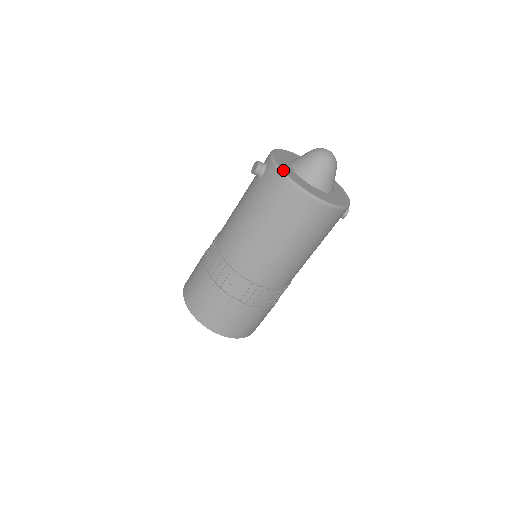
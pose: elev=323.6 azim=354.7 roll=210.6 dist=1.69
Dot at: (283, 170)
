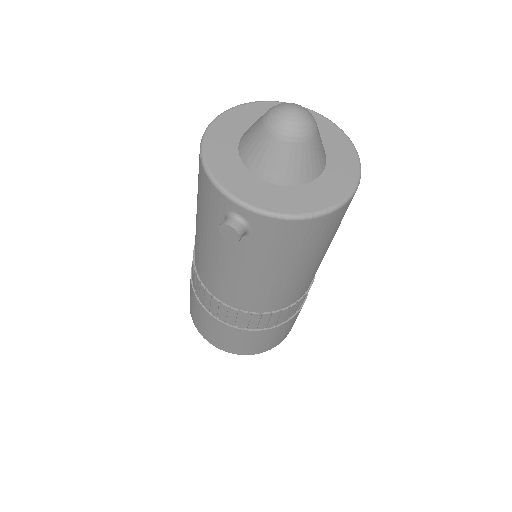
Dot at: (287, 213)
